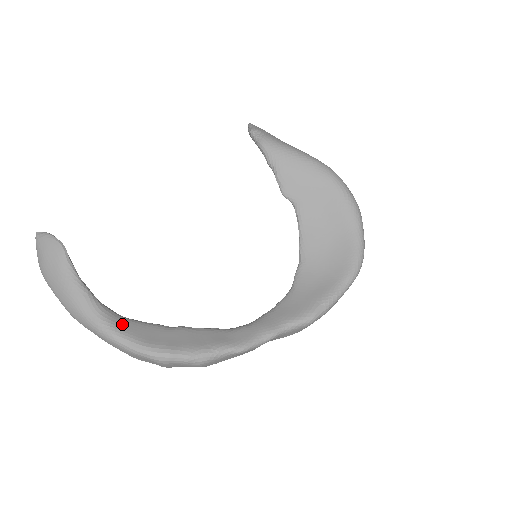
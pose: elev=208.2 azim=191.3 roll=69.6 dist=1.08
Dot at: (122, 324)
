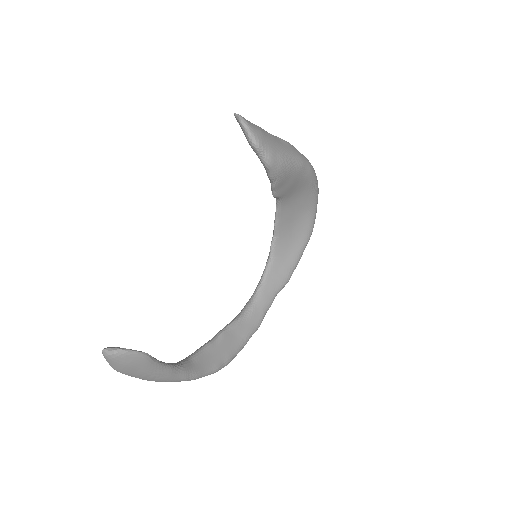
Dot at: (197, 367)
